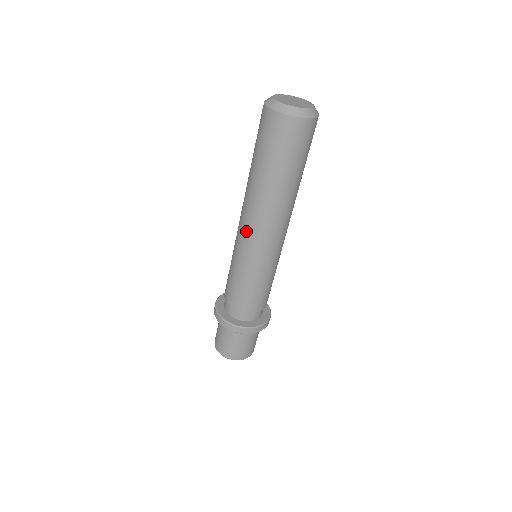
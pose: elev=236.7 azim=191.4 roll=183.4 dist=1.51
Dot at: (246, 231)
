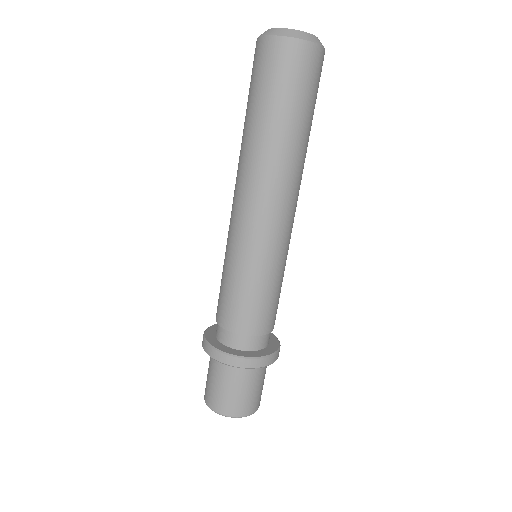
Dot at: (264, 215)
